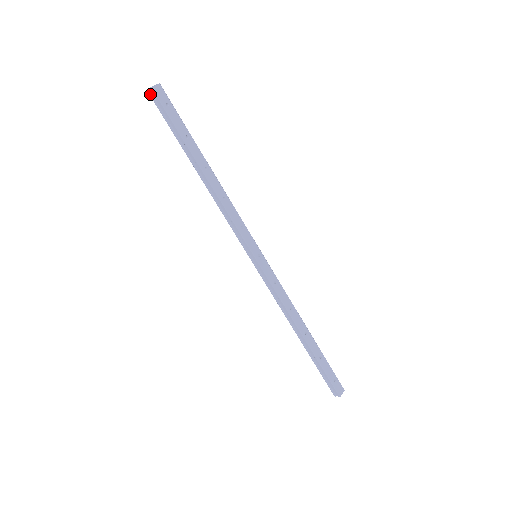
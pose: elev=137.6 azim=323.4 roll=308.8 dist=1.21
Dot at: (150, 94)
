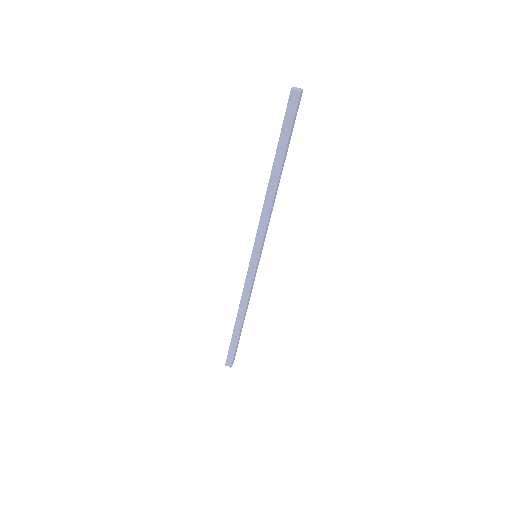
Dot at: (292, 94)
